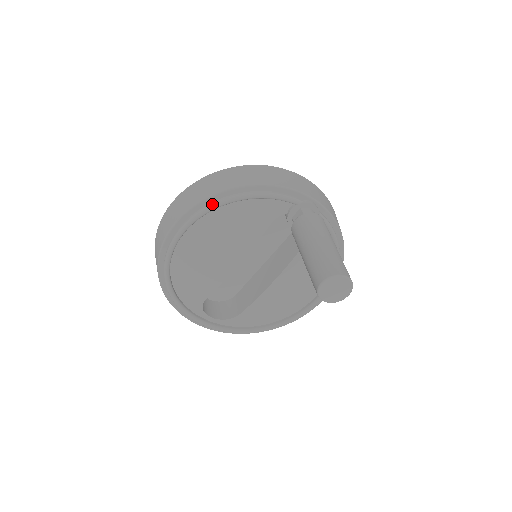
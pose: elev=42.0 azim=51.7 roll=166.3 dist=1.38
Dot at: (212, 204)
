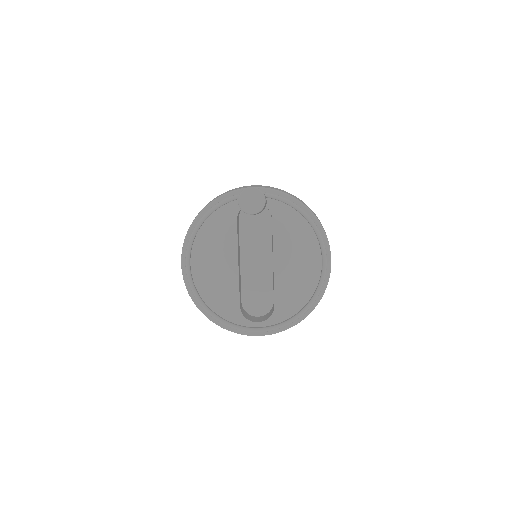
Dot at: (192, 232)
